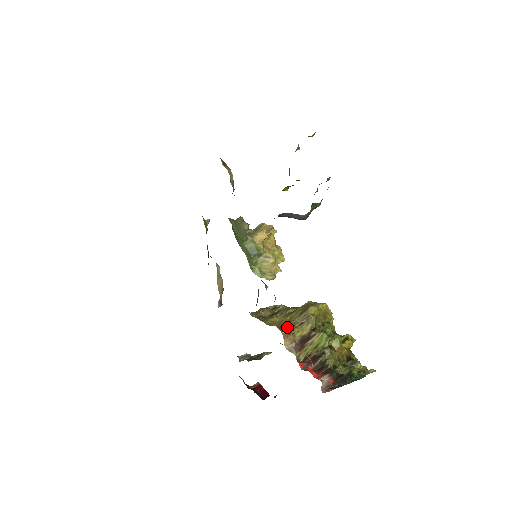
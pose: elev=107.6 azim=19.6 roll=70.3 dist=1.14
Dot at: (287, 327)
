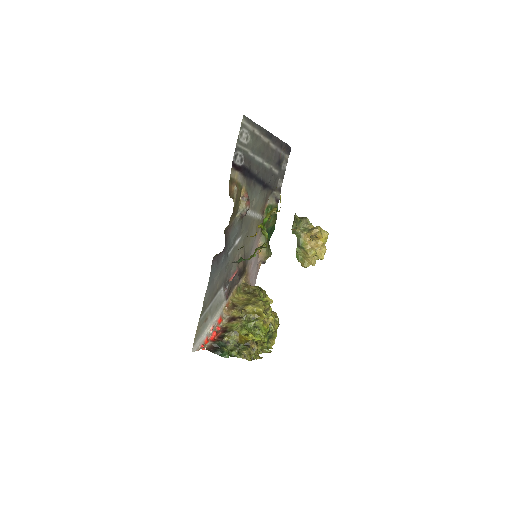
Dot at: (234, 306)
